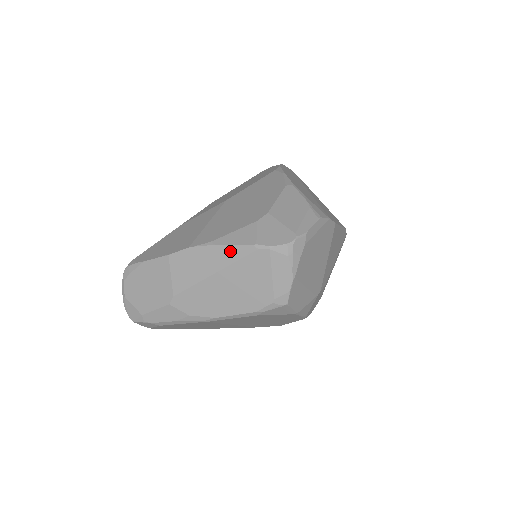
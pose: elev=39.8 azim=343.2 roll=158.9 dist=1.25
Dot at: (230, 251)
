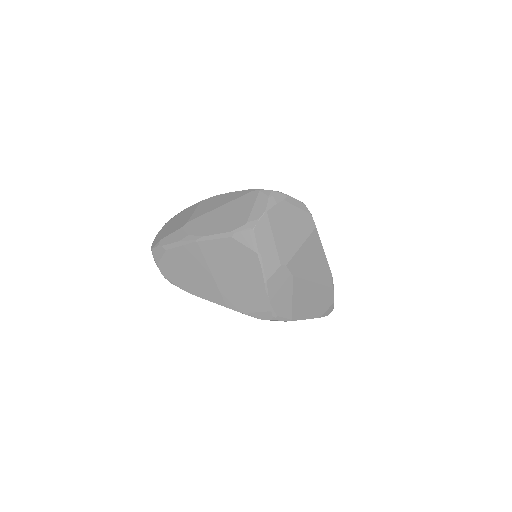
Dot at: (237, 194)
